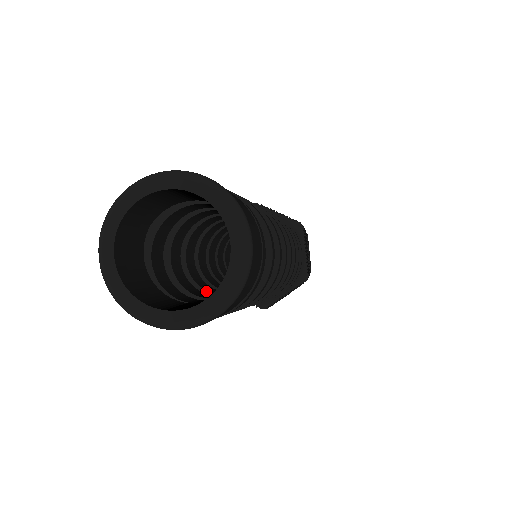
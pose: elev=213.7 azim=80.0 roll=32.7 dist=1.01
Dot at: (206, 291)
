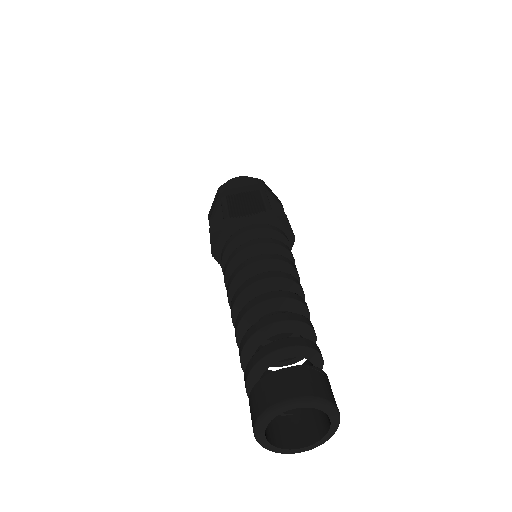
Dot at: occluded
